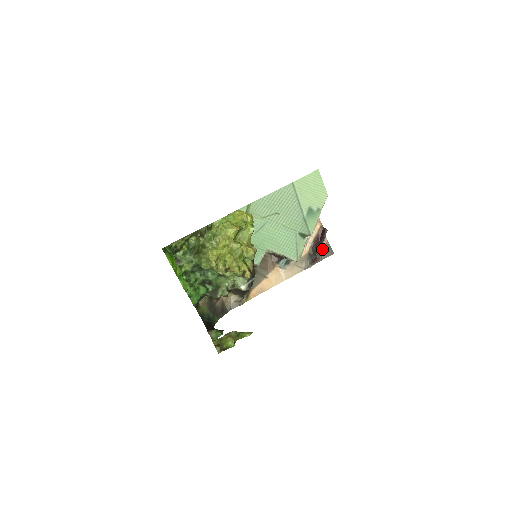
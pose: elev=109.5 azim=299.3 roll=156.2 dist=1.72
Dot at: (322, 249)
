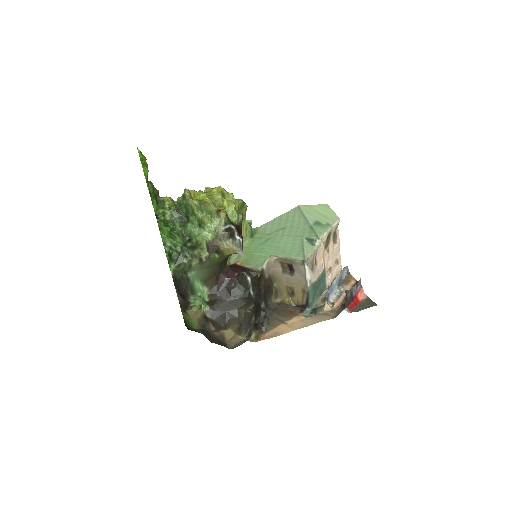
Dot at: (361, 303)
